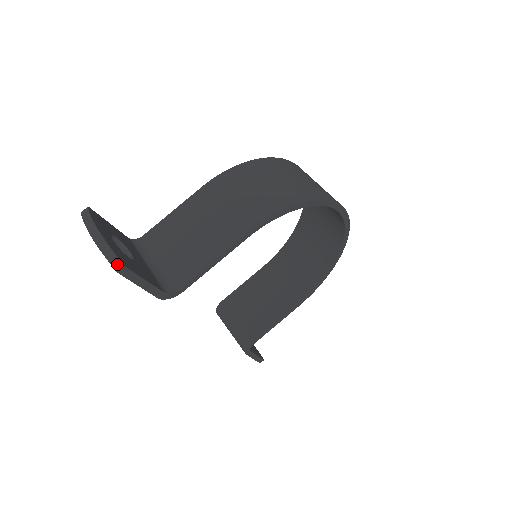
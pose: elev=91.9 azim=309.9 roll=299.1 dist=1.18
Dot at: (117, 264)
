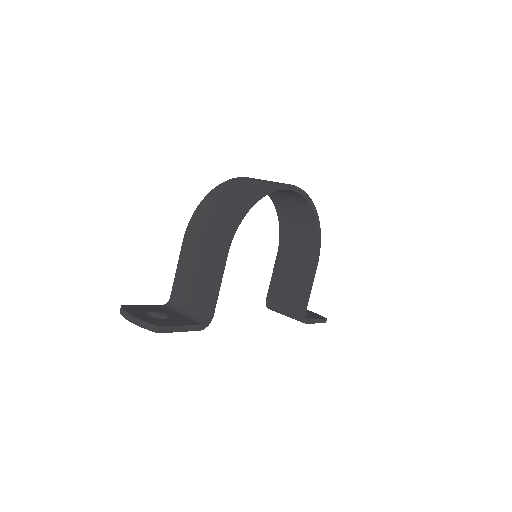
Dot at: (155, 329)
